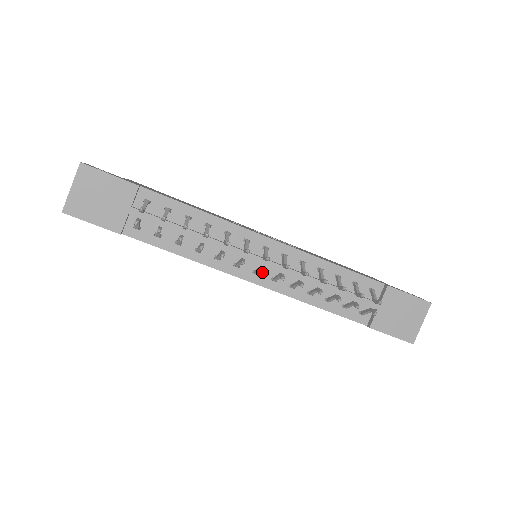
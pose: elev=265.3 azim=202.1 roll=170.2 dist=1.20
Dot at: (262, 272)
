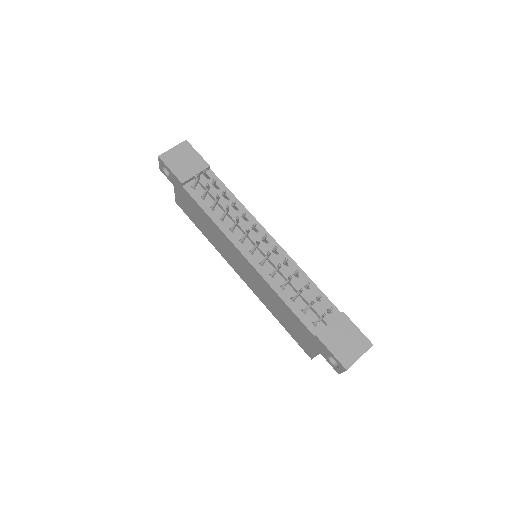
Dot at: (257, 241)
